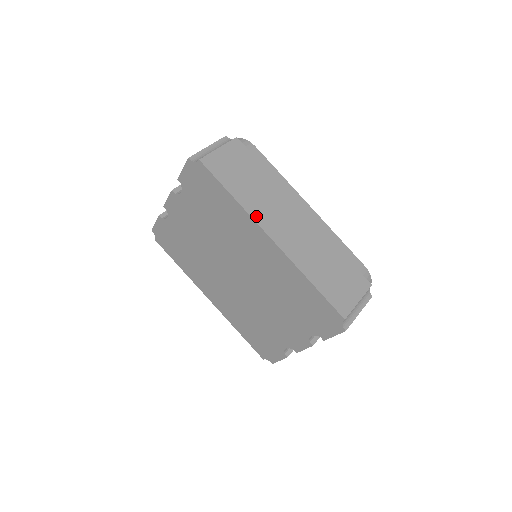
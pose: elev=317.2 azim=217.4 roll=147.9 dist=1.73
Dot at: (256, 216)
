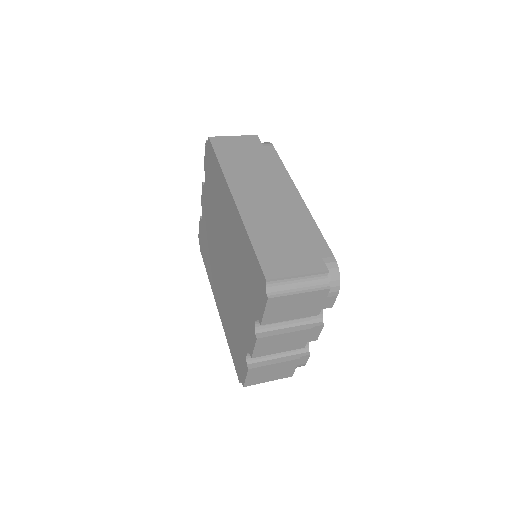
Dot at: (231, 180)
